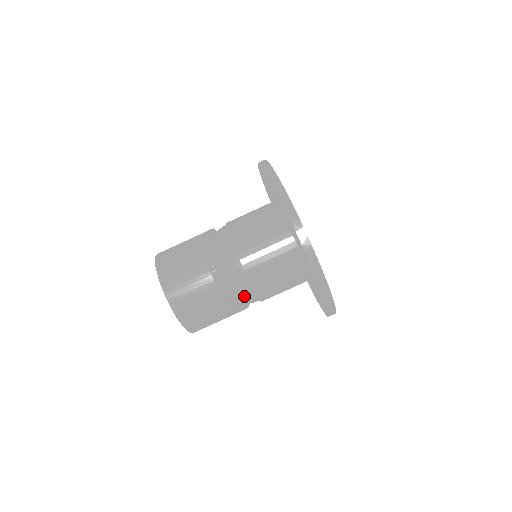
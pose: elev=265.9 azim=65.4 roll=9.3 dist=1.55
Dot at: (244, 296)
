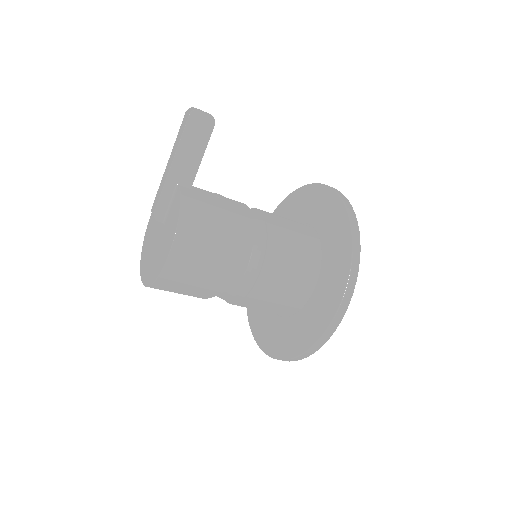
Dot at: occluded
